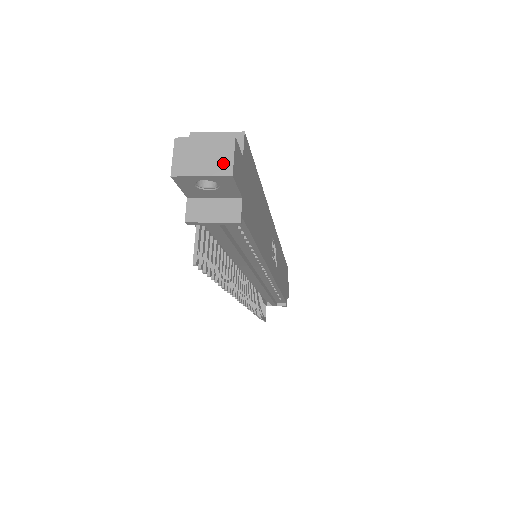
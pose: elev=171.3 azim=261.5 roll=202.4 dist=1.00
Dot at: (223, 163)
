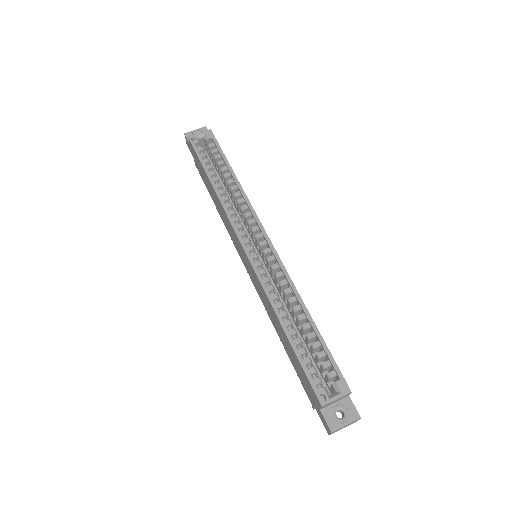
Dot at: occluded
